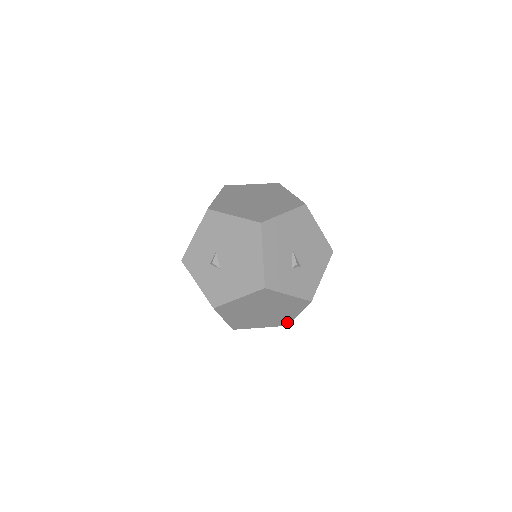
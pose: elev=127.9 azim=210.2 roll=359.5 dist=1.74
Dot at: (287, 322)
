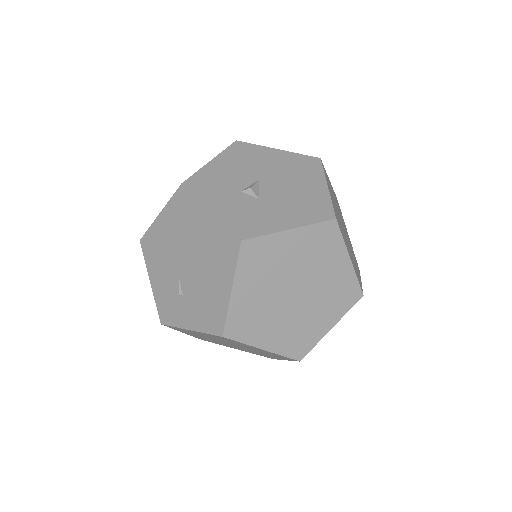
Dot at: (221, 321)
